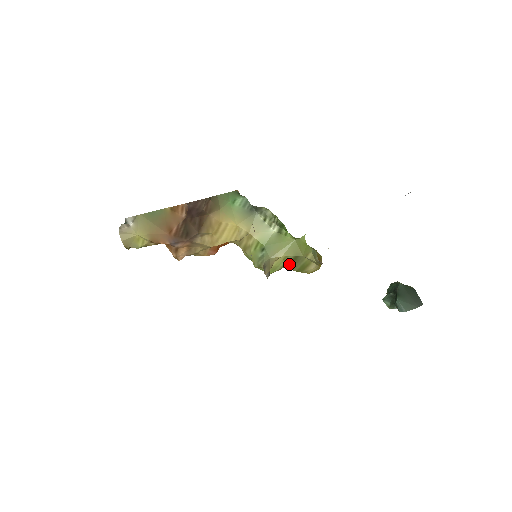
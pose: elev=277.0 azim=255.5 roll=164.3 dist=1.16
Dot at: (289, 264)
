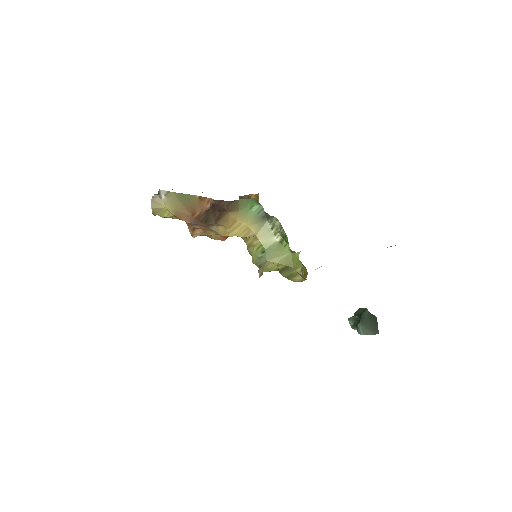
Dot at: (281, 270)
